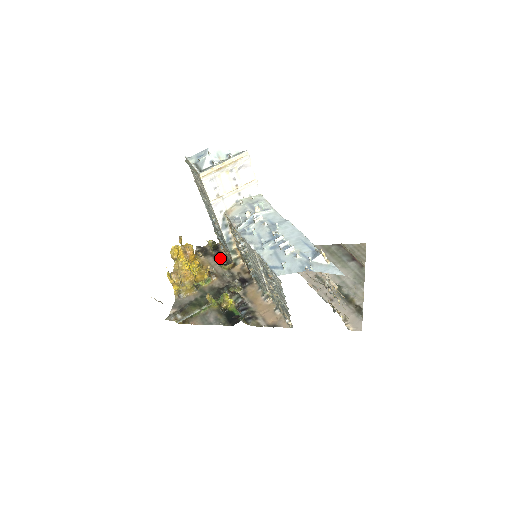
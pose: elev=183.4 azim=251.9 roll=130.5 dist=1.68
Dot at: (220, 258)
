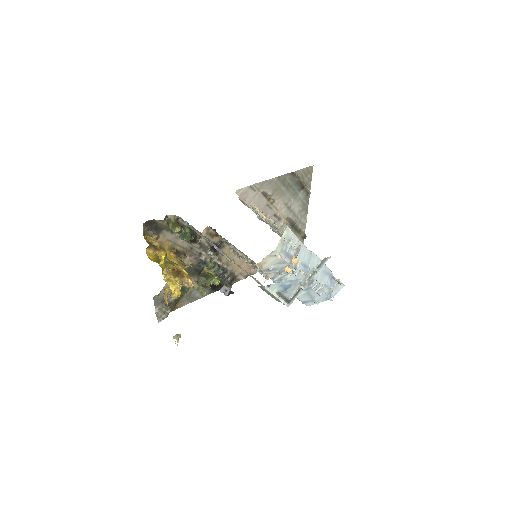
Dot at: (187, 237)
